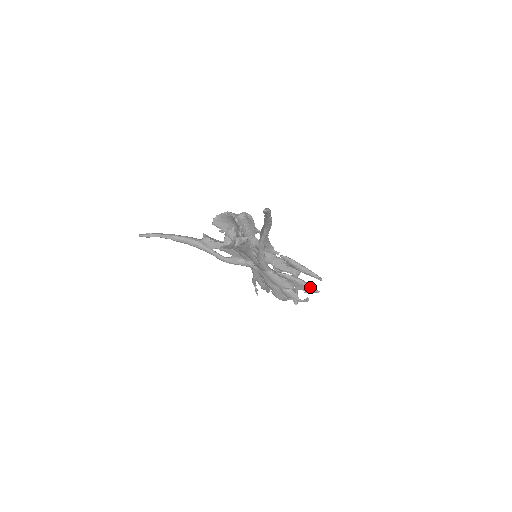
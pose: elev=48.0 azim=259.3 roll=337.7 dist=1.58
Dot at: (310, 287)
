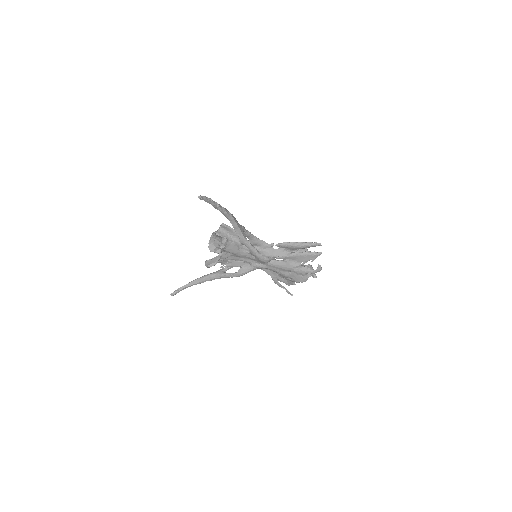
Dot at: (311, 253)
